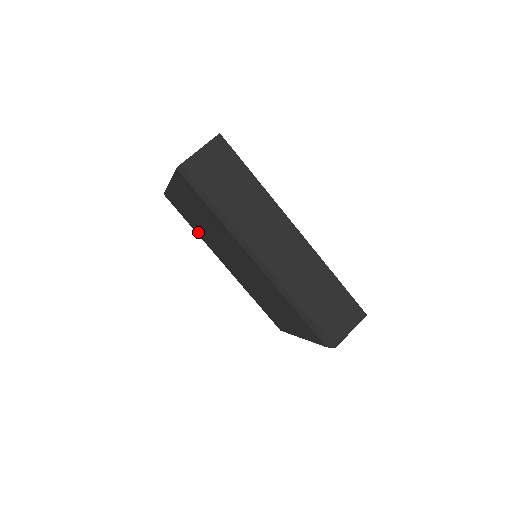
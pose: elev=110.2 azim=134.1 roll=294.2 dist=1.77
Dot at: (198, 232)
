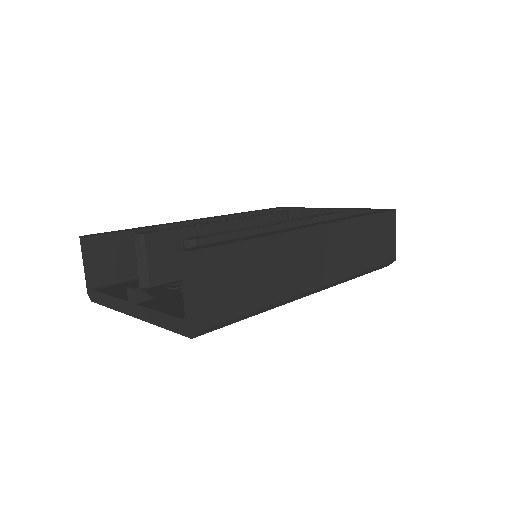
Dot at: occluded
